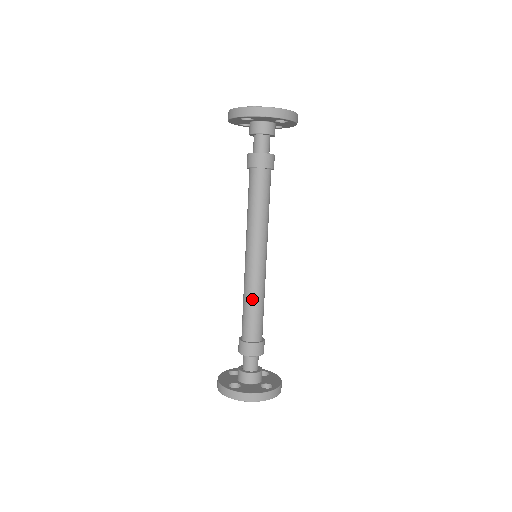
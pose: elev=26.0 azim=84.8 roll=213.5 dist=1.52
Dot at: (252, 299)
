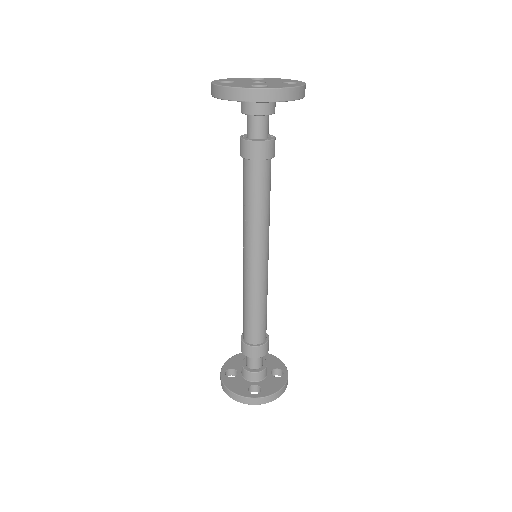
Dot at: (262, 303)
